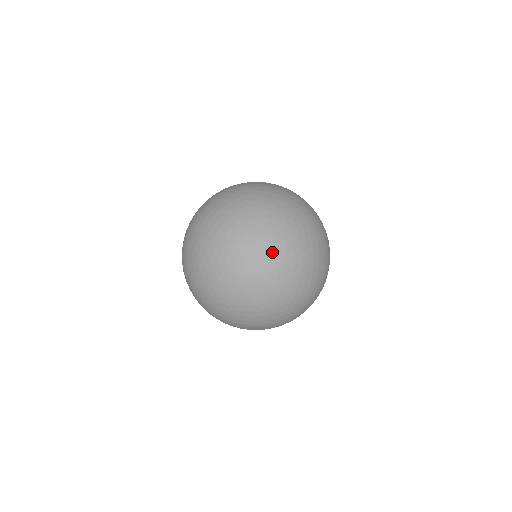
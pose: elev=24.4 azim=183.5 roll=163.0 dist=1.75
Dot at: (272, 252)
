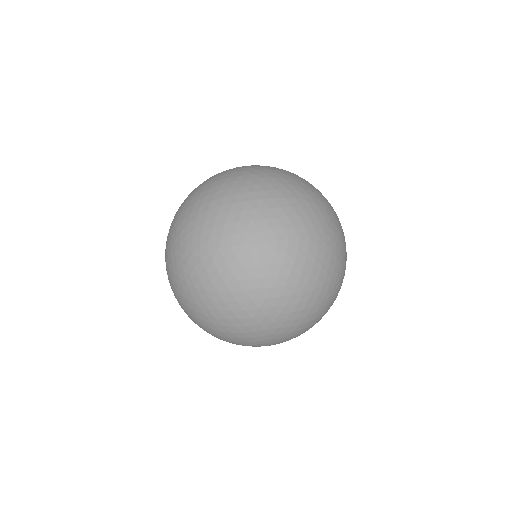
Dot at: (191, 318)
